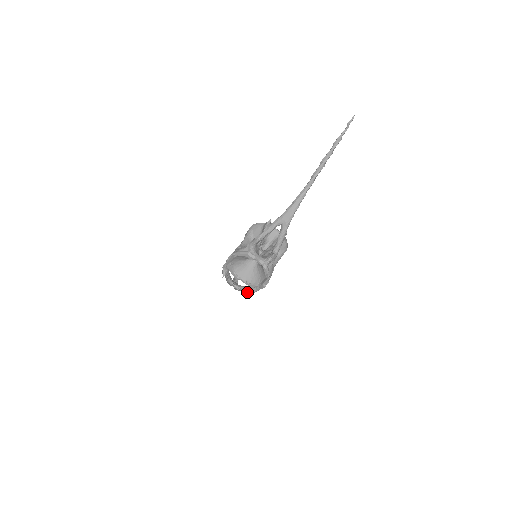
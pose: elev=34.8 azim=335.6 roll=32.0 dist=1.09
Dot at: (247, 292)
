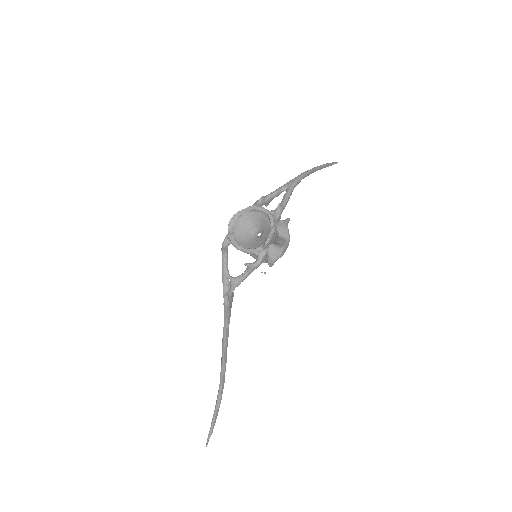
Dot at: (247, 263)
